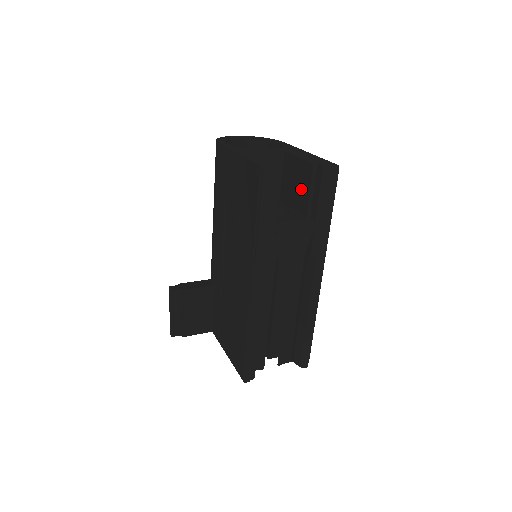
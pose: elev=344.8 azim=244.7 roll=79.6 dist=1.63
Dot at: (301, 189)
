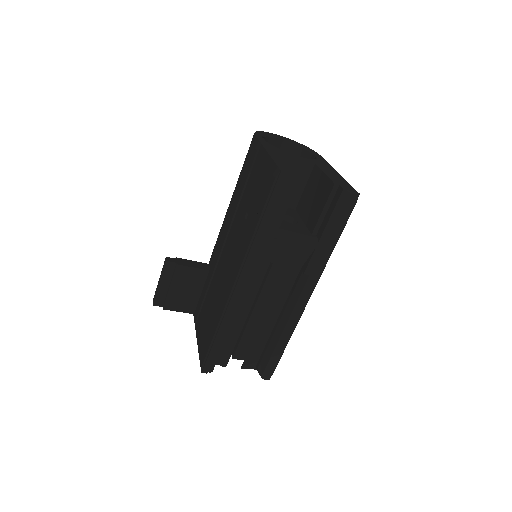
Dot at: (316, 205)
